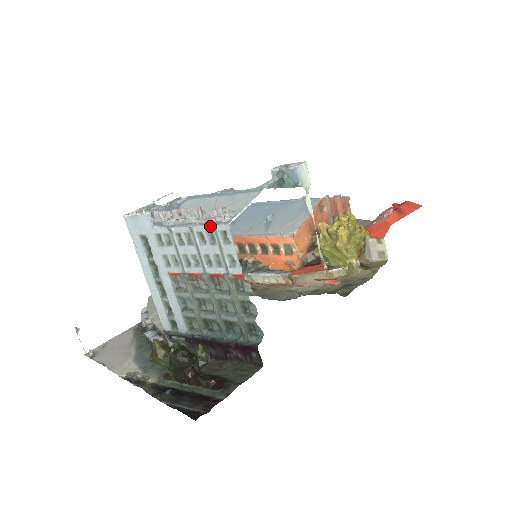
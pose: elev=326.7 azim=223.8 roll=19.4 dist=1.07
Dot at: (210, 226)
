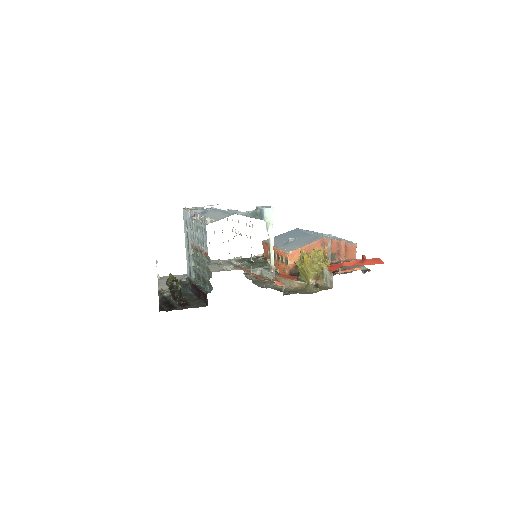
Dot at: (202, 224)
